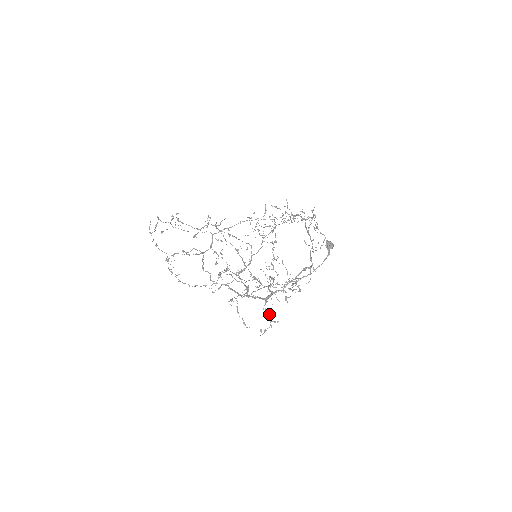
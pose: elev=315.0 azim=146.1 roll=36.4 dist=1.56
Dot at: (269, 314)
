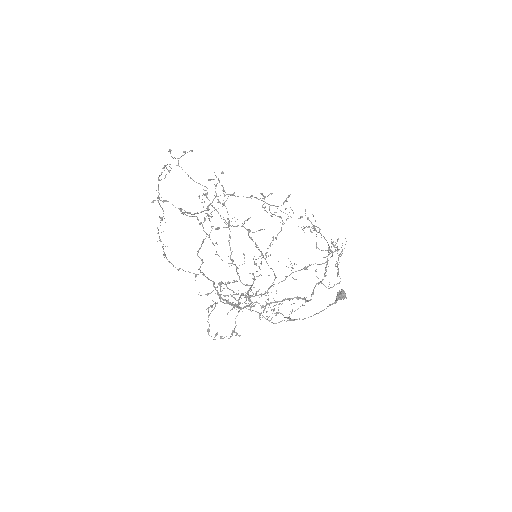
Dot at: occluded
